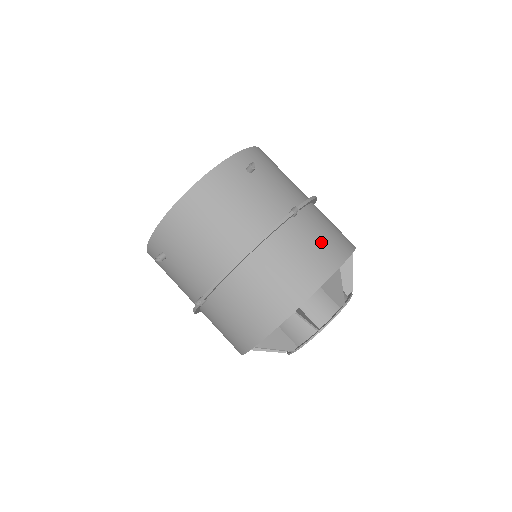
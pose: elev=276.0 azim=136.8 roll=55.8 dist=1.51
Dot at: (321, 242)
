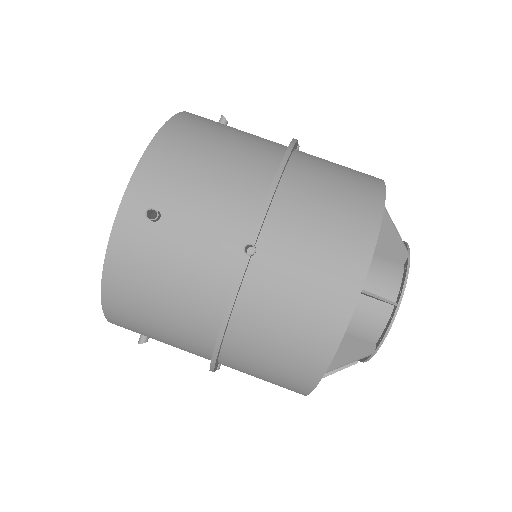
Dot at: (314, 269)
